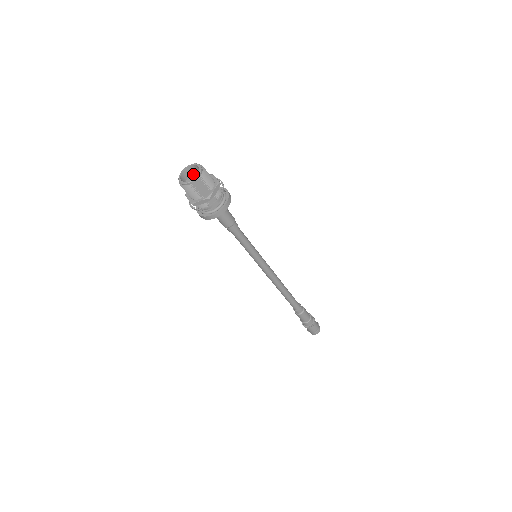
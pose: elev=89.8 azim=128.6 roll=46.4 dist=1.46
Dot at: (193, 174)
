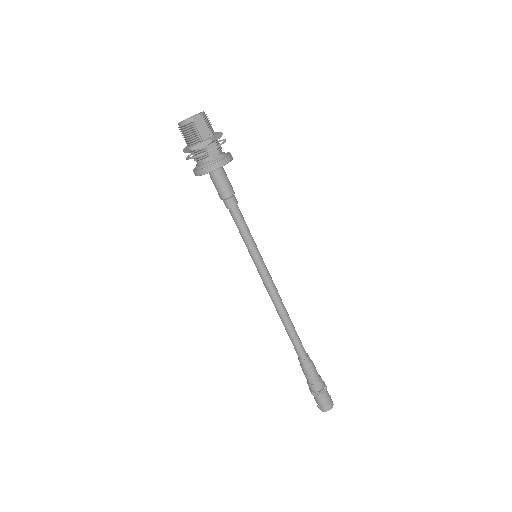
Dot at: occluded
